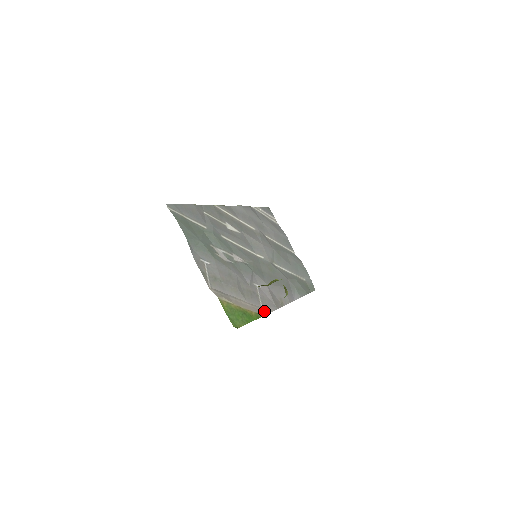
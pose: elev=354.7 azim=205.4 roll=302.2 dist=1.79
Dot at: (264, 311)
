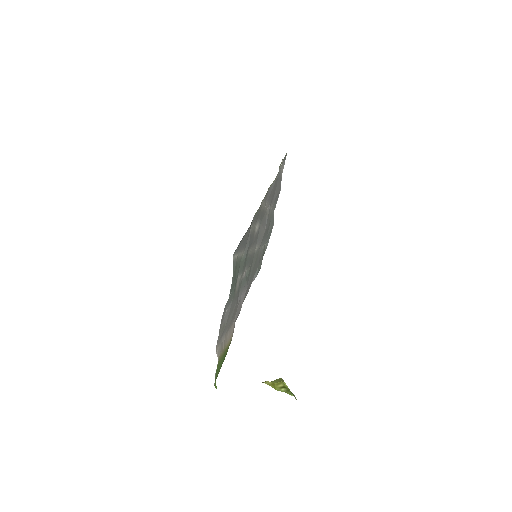
Dot at: (233, 329)
